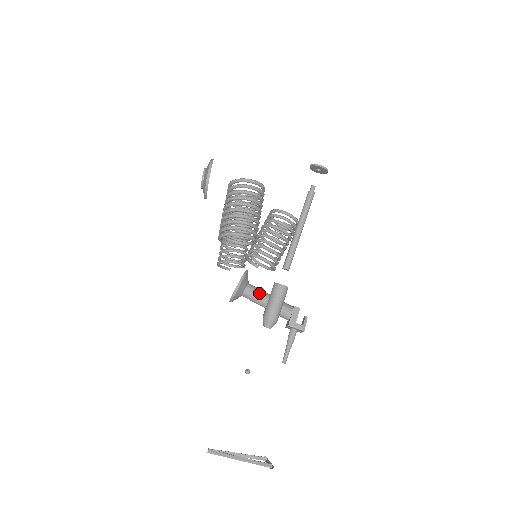
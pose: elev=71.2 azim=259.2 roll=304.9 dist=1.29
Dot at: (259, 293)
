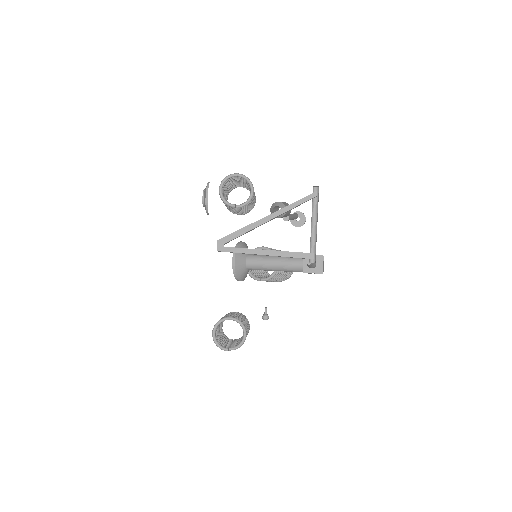
Dot at: occluded
